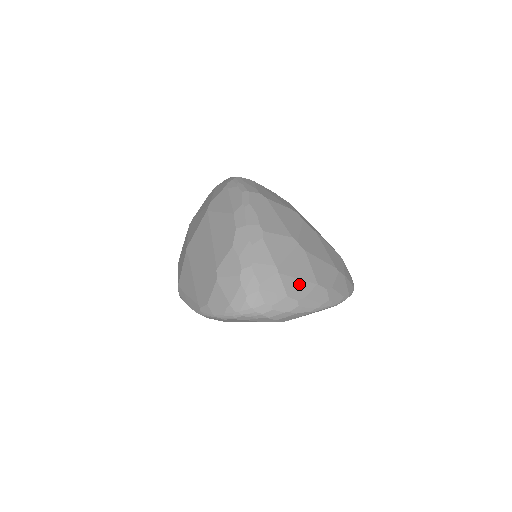
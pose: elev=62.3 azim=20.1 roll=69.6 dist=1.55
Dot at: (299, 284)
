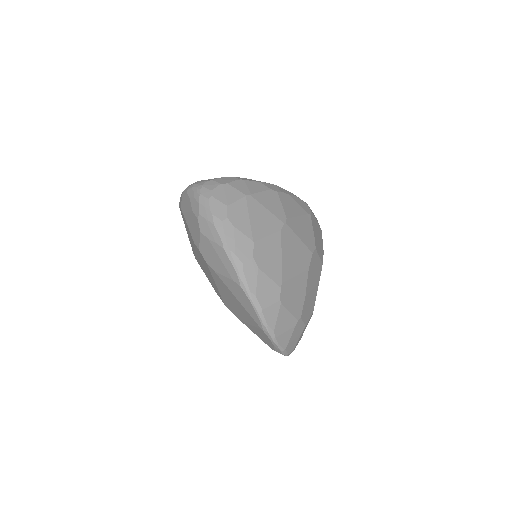
Dot at: (245, 219)
